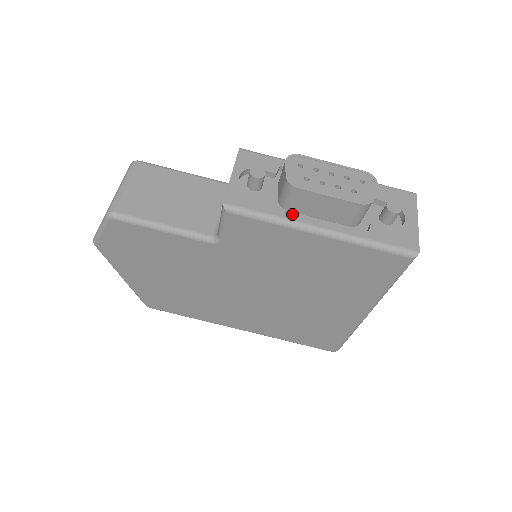
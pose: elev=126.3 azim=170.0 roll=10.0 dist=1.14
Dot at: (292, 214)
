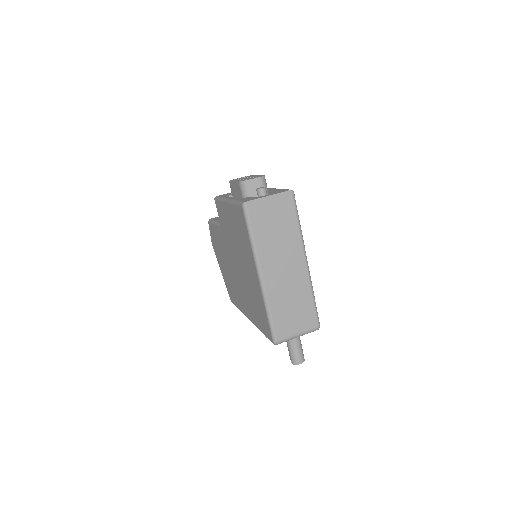
Dot at: occluded
